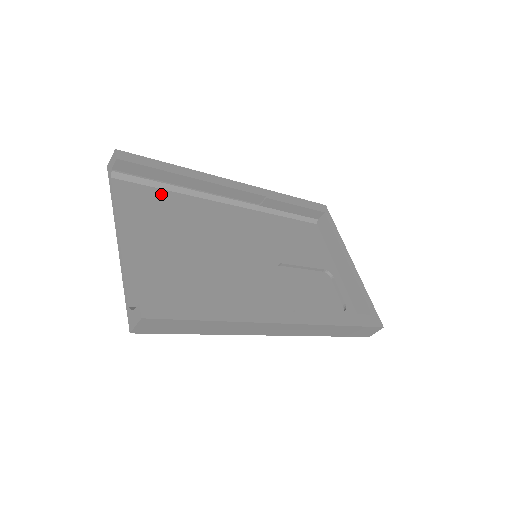
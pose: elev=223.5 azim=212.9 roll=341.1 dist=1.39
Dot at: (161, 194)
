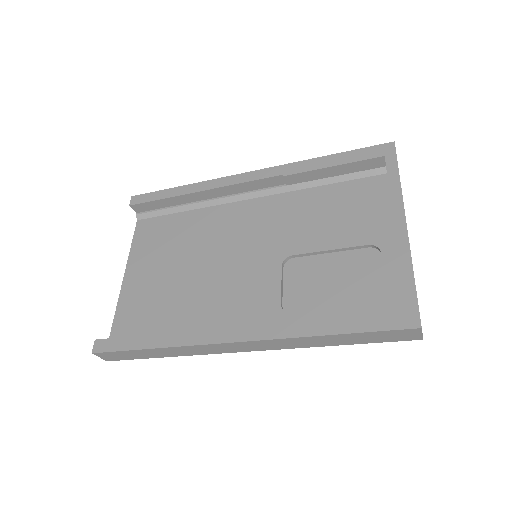
Dot at: (175, 218)
